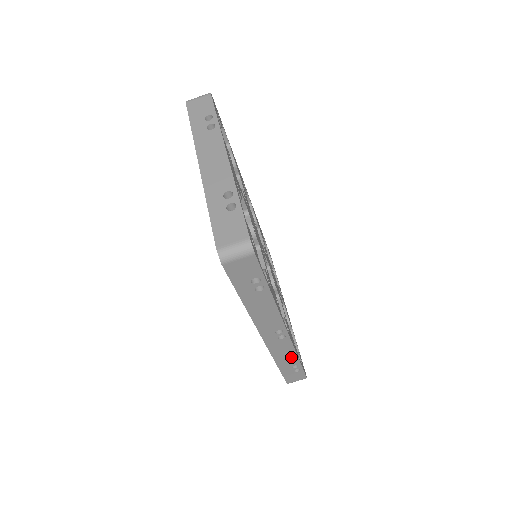
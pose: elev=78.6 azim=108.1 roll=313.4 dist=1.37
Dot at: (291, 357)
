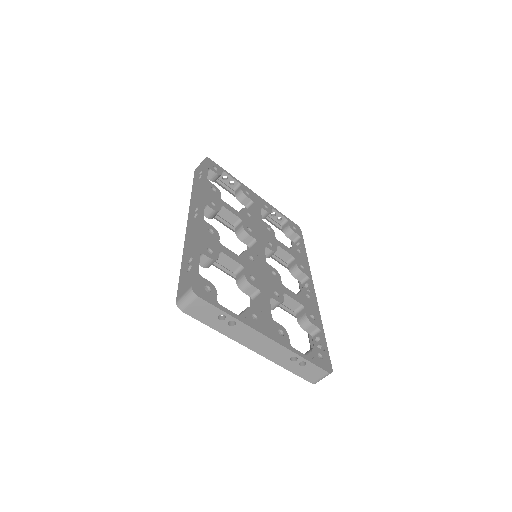
Dot at: occluded
